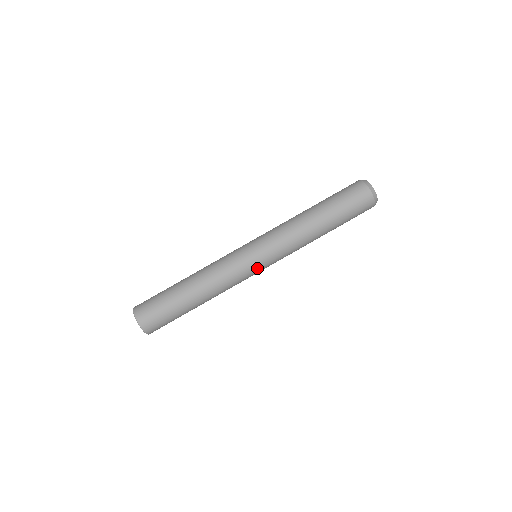
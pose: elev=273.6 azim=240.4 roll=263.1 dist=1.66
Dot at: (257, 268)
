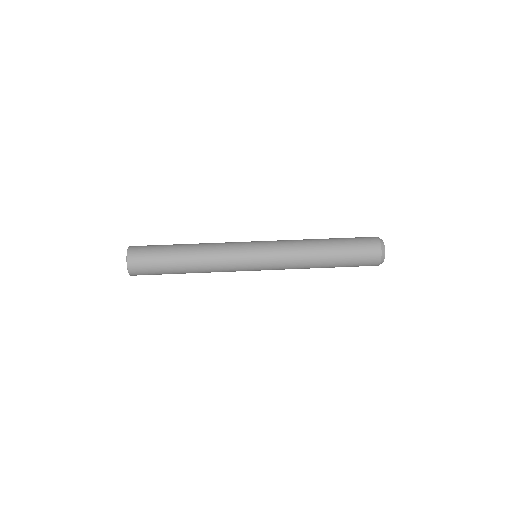
Dot at: (251, 250)
